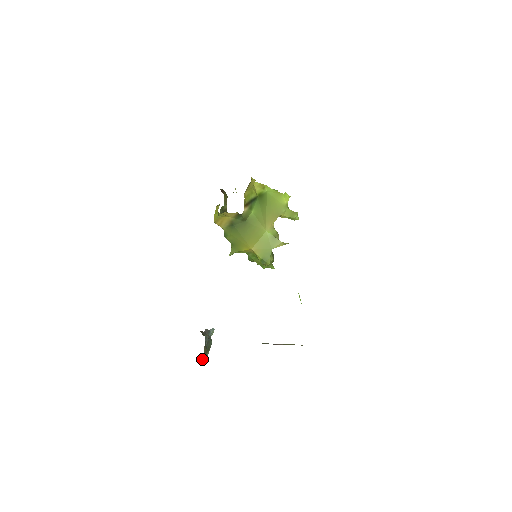
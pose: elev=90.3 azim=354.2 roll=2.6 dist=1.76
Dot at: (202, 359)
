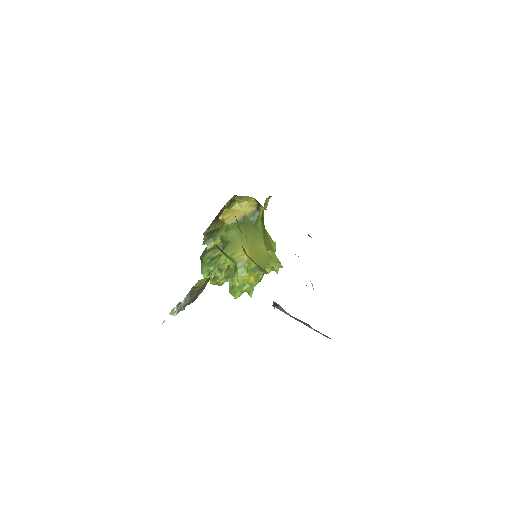
Dot at: (190, 296)
